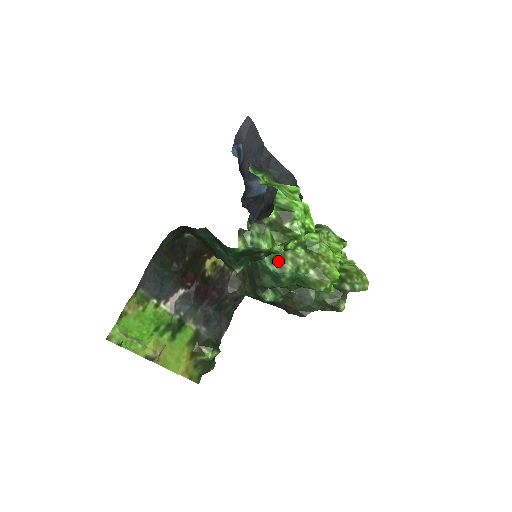
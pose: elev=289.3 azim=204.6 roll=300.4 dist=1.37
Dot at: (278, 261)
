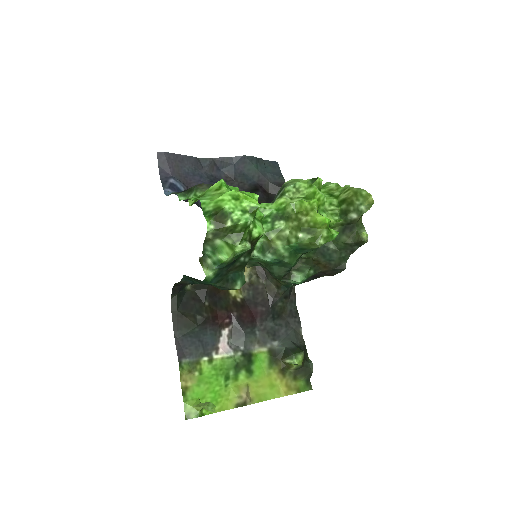
Dot at: (268, 249)
